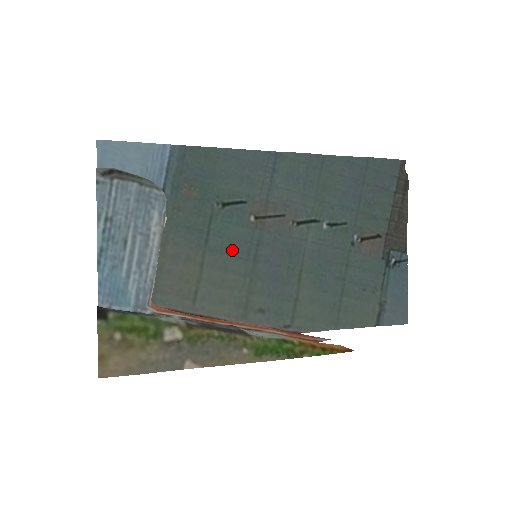
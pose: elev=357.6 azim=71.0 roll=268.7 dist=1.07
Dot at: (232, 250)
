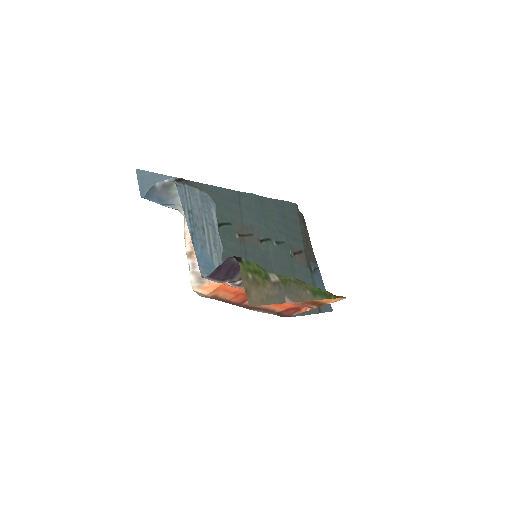
Dot at: occluded
